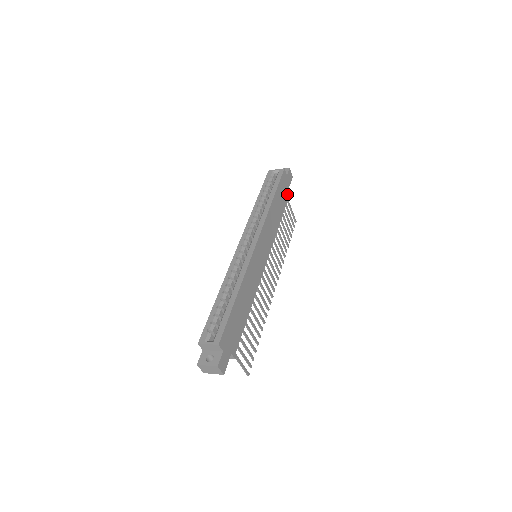
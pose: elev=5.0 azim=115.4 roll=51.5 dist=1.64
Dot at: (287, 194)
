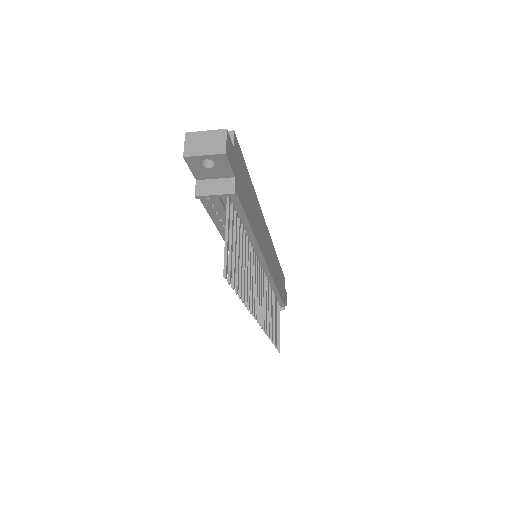
Dot at: (283, 299)
